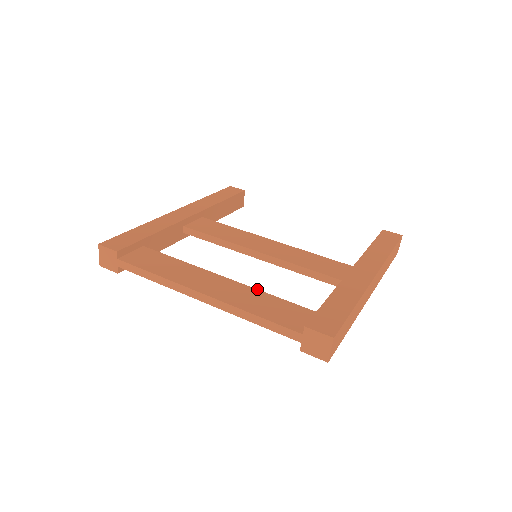
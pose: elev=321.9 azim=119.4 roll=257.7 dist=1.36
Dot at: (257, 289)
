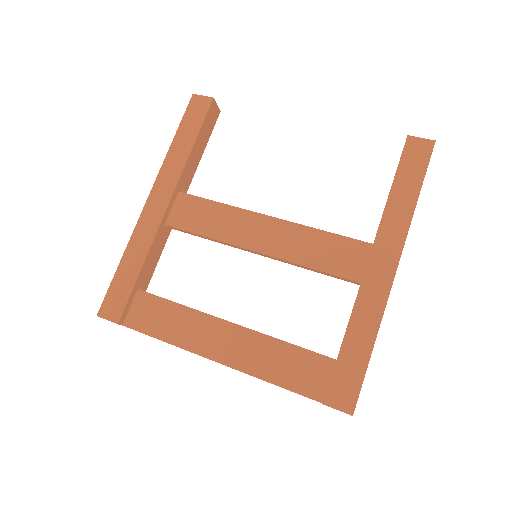
Dot at: (268, 335)
